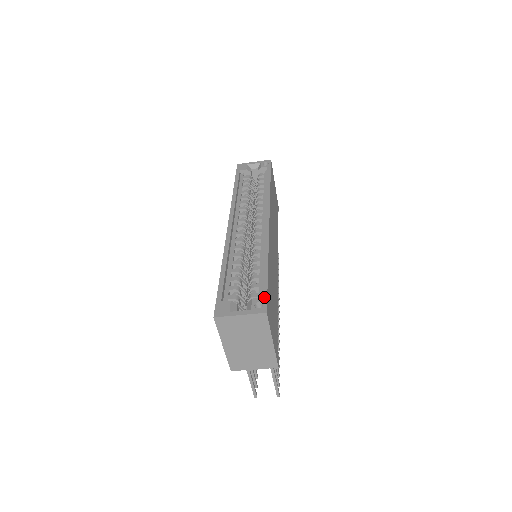
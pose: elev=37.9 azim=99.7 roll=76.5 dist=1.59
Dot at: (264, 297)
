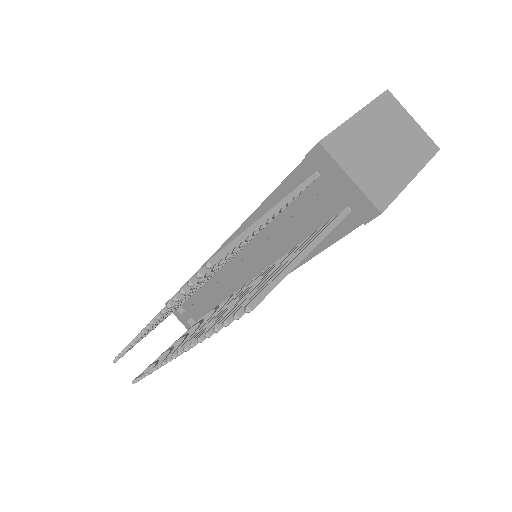
Dot at: occluded
